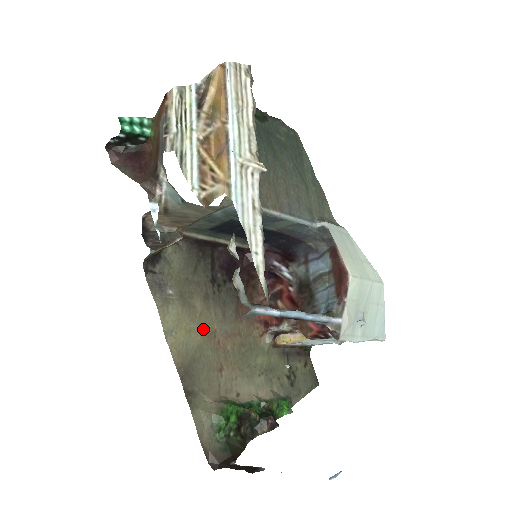
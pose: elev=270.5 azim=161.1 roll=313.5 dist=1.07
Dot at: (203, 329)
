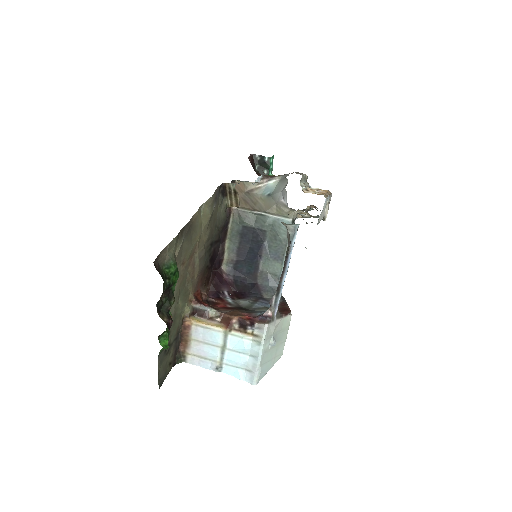
Dot at: (200, 240)
